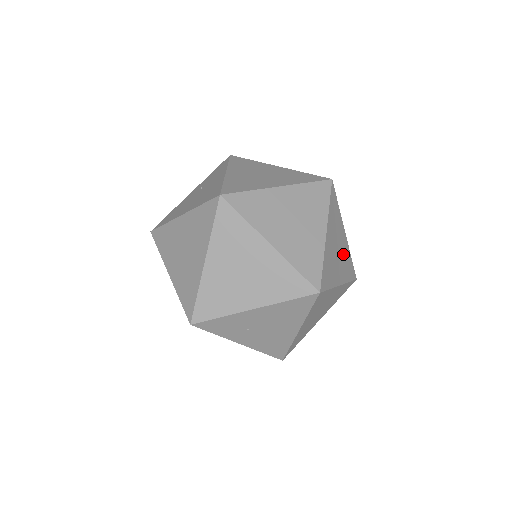
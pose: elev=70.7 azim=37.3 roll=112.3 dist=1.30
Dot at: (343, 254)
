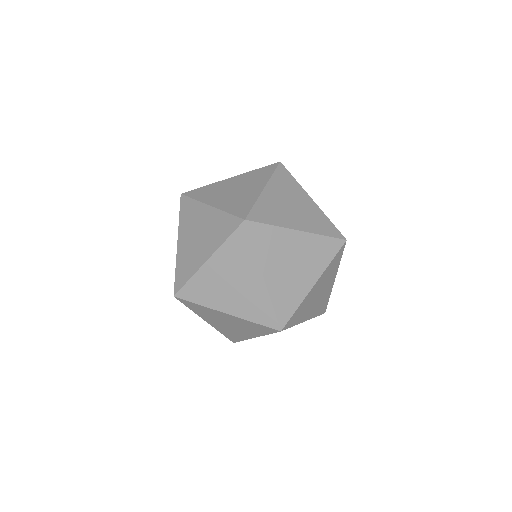
Dot at: occluded
